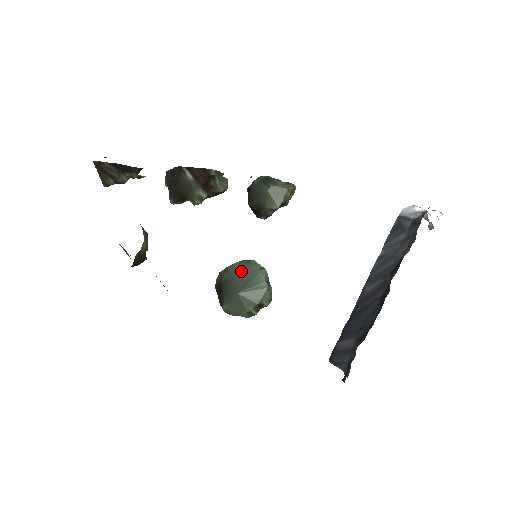
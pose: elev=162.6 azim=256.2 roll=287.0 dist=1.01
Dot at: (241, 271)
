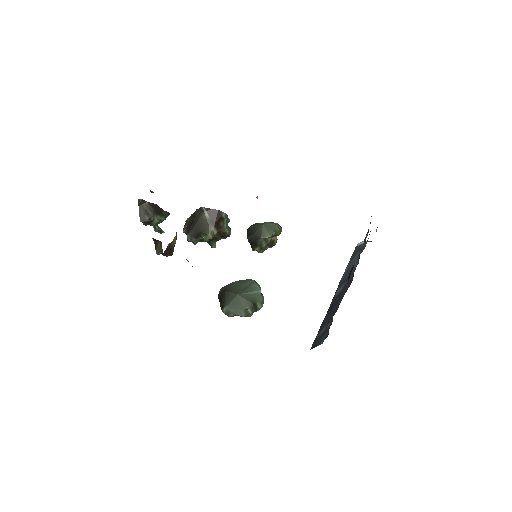
Dot at: (240, 284)
